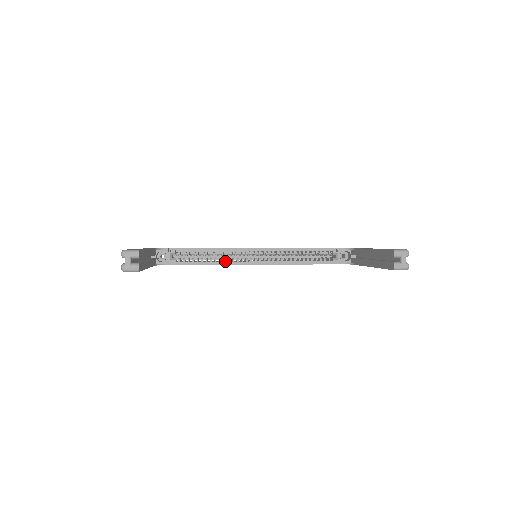
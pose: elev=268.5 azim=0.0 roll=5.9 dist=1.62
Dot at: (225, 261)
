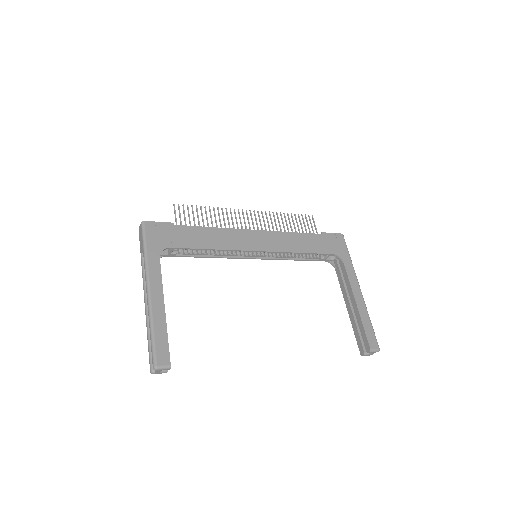
Dot at: (224, 253)
